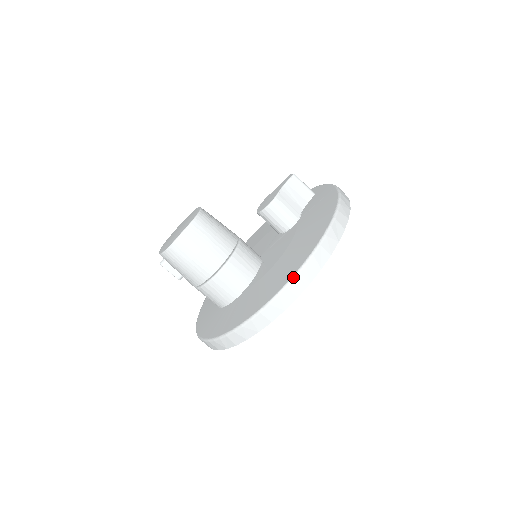
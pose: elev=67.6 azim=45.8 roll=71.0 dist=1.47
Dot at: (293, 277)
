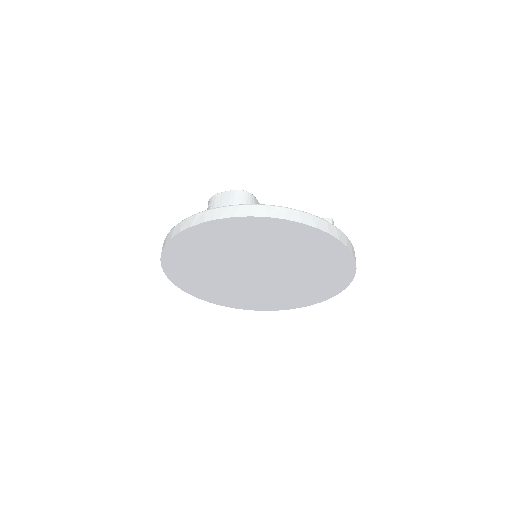
Dot at: (215, 208)
